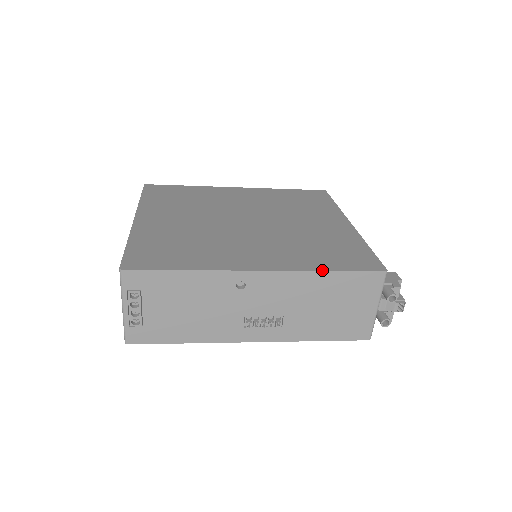
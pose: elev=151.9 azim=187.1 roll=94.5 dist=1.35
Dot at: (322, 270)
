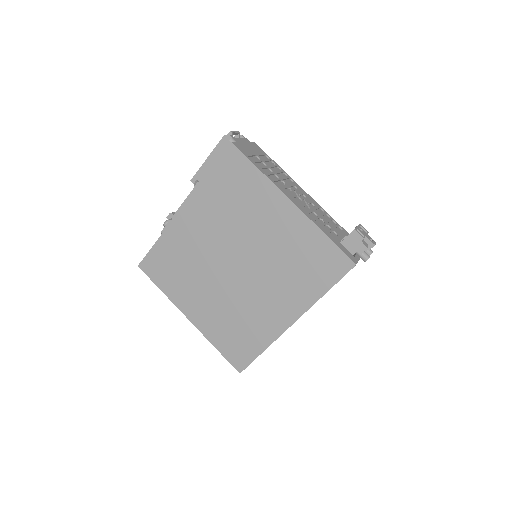
Dot at: (321, 296)
